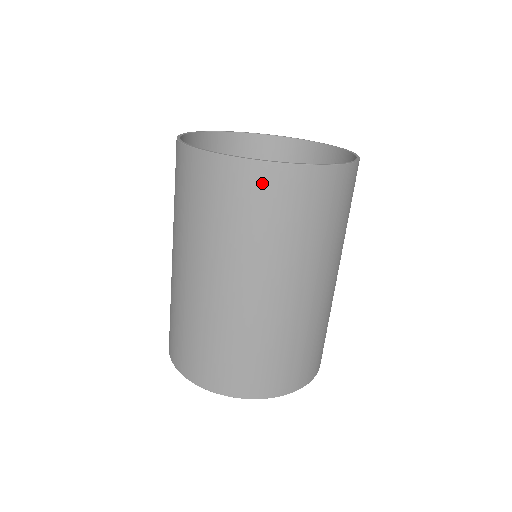
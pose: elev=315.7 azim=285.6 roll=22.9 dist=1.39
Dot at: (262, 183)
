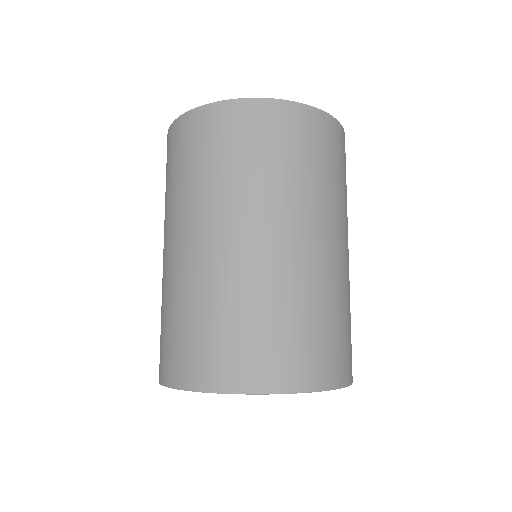
Dot at: (276, 119)
